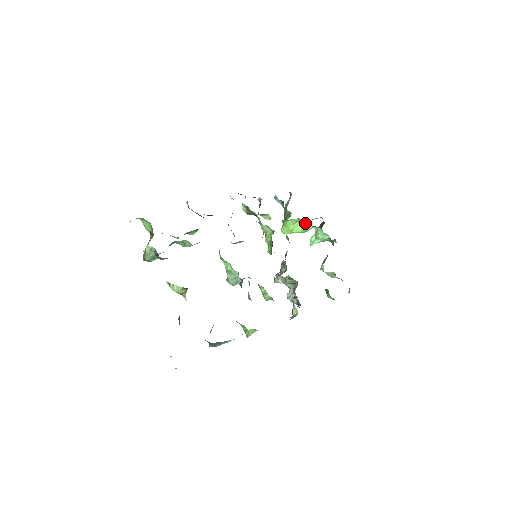
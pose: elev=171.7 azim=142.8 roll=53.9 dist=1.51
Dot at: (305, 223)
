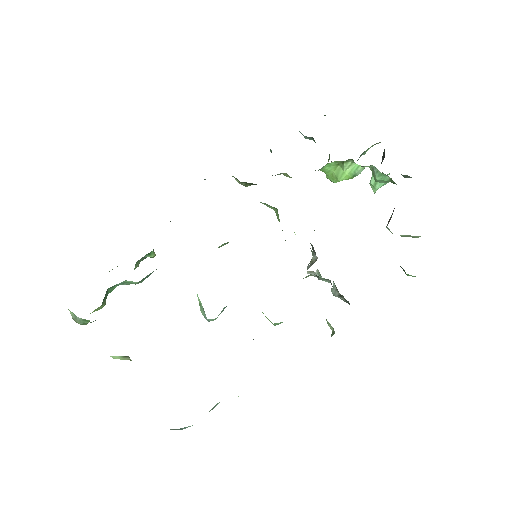
Dot at: (348, 165)
